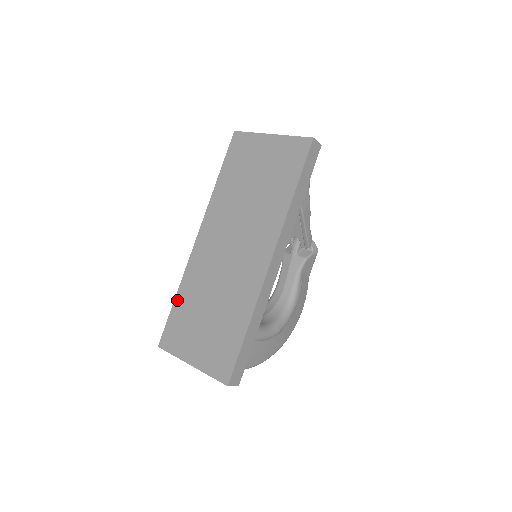
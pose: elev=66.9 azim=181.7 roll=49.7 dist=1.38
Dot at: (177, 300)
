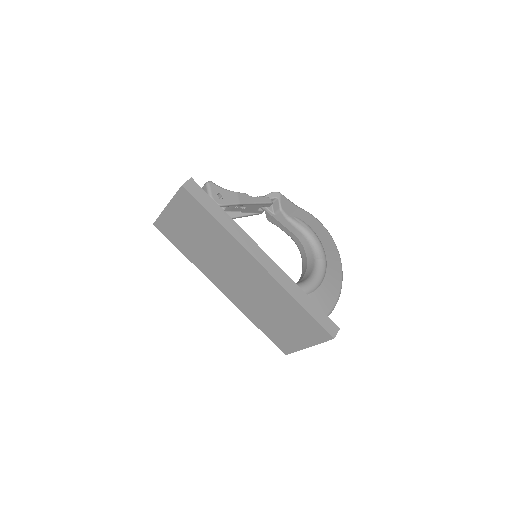
Dot at: (259, 327)
